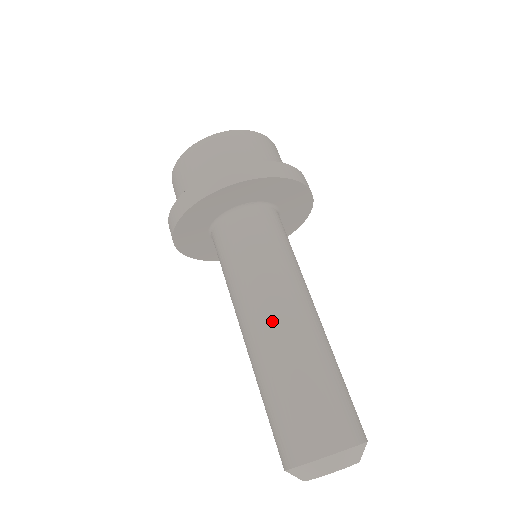
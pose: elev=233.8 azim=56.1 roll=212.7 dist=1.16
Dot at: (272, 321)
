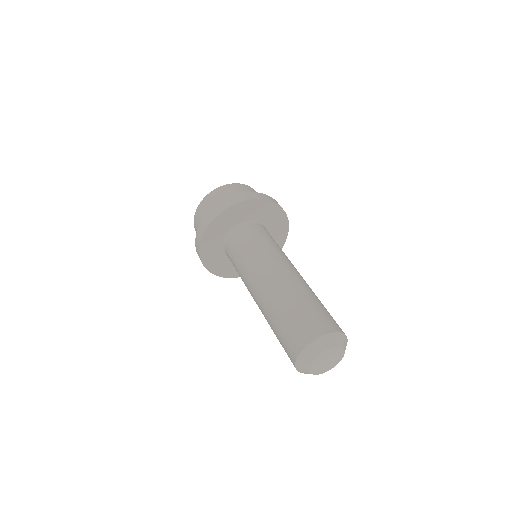
Dot at: (258, 290)
